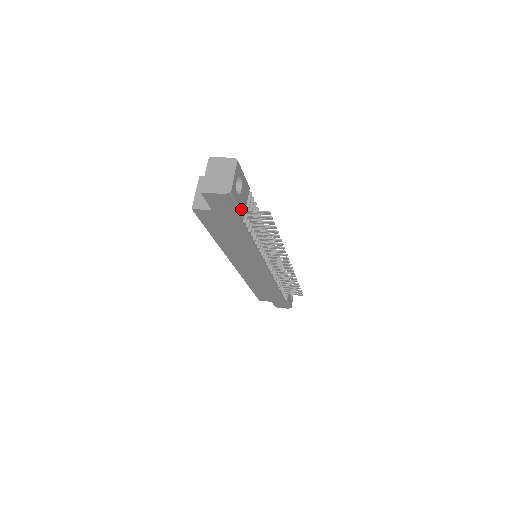
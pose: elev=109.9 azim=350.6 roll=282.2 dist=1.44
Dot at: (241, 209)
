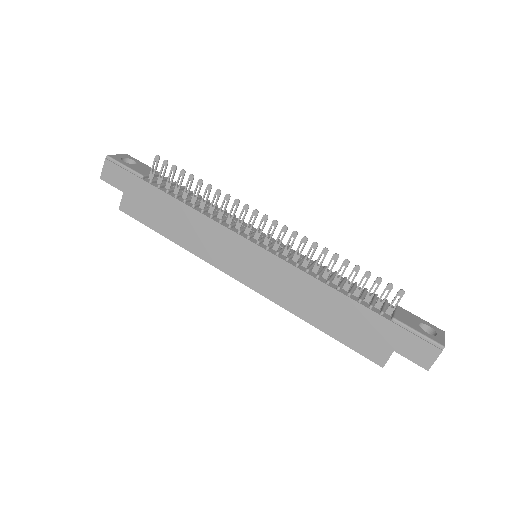
Dot at: (135, 170)
